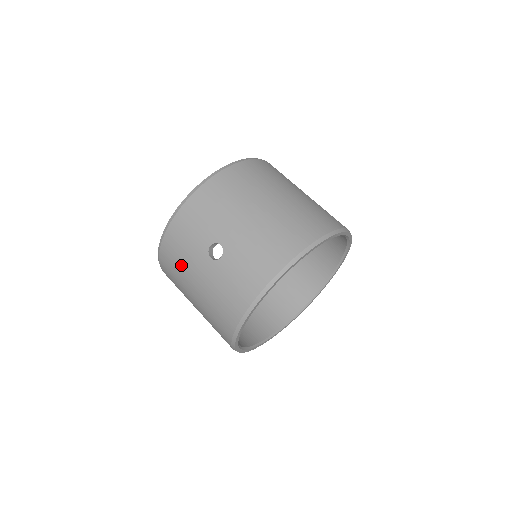
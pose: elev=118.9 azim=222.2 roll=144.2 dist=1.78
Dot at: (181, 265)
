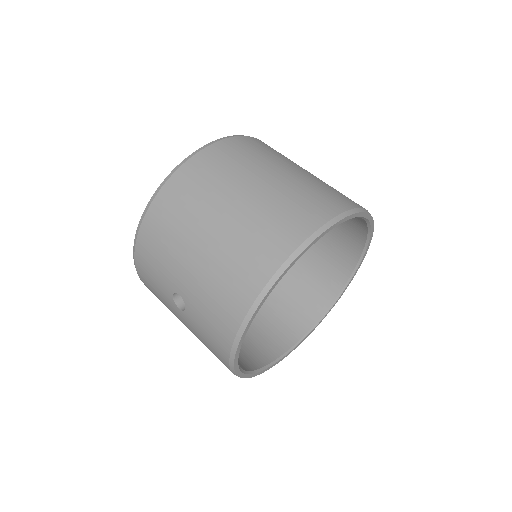
Dot at: (167, 307)
